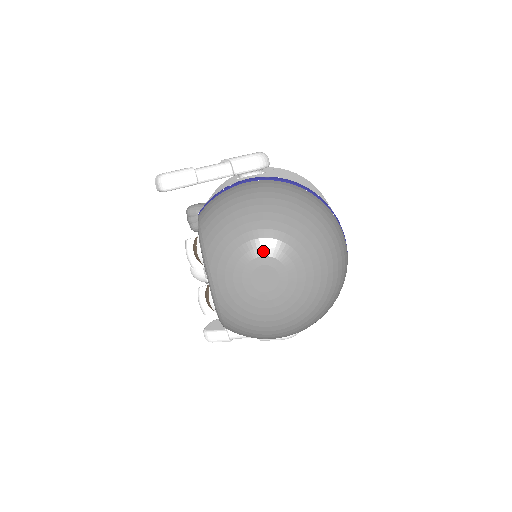
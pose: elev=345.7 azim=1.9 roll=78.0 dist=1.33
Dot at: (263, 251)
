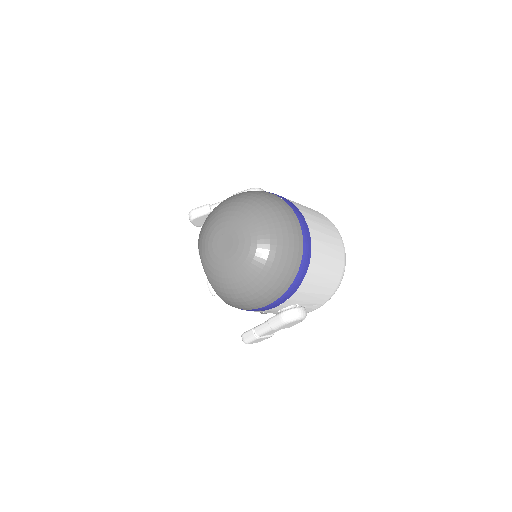
Dot at: (222, 225)
